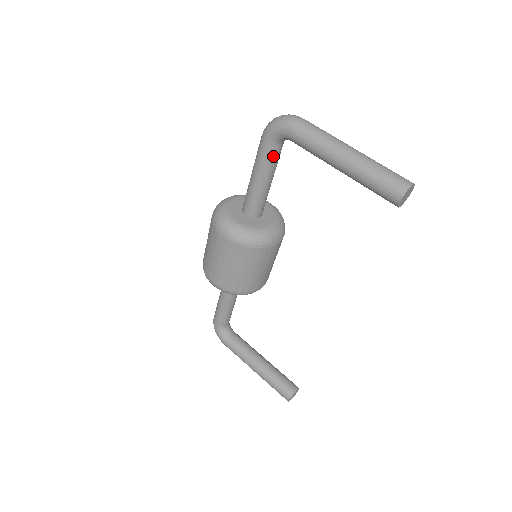
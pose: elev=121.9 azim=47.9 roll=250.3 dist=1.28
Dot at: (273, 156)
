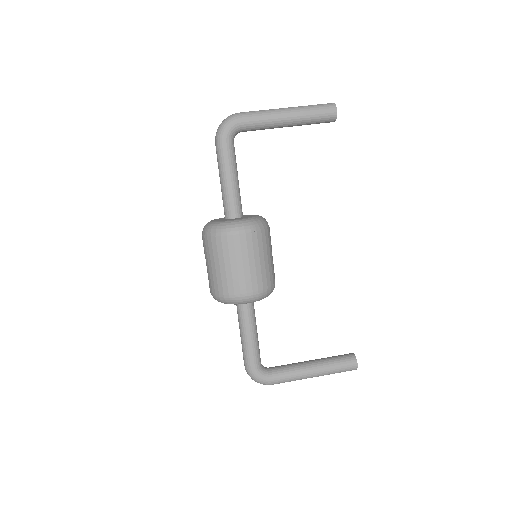
Dot at: (234, 152)
